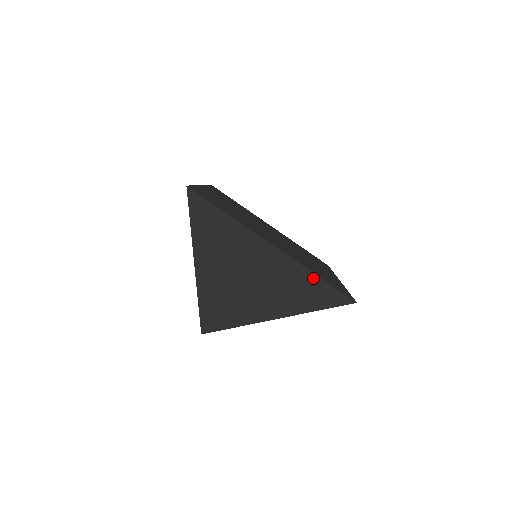
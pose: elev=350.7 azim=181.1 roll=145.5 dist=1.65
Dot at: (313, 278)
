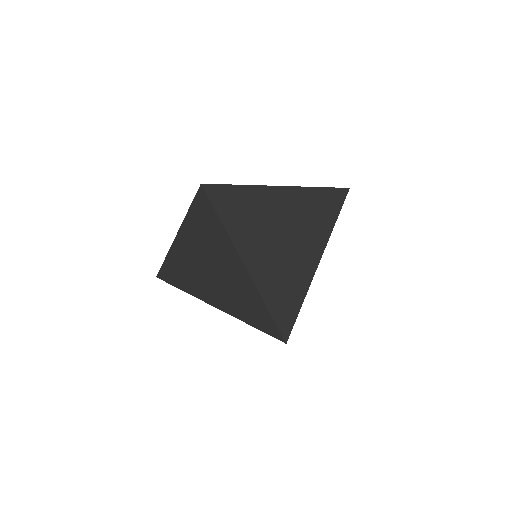
Dot at: (319, 192)
